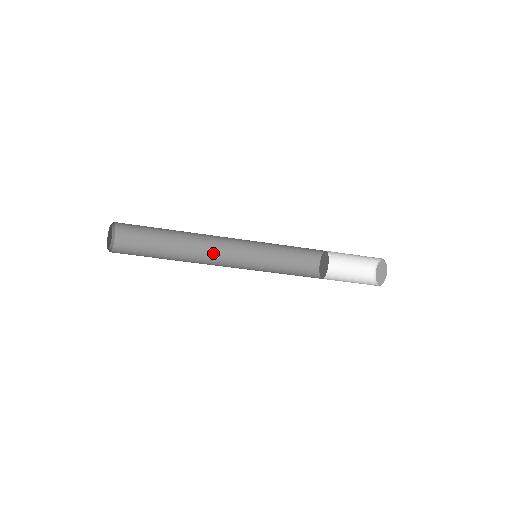
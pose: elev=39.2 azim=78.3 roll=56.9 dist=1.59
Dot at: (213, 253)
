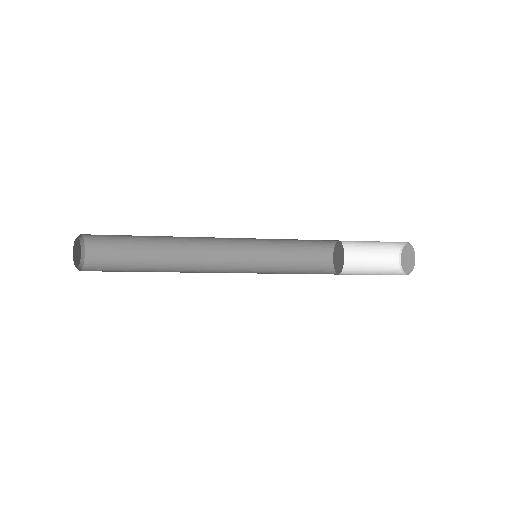
Dot at: (205, 238)
